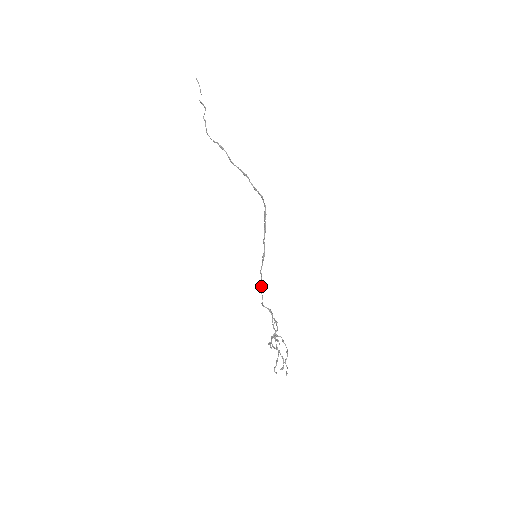
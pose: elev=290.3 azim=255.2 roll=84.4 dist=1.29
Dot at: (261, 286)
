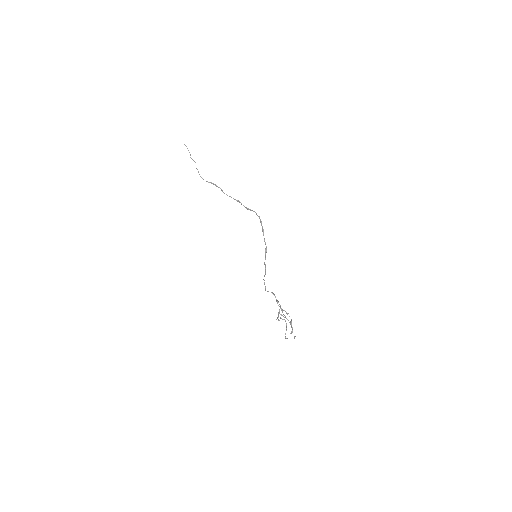
Dot at: occluded
